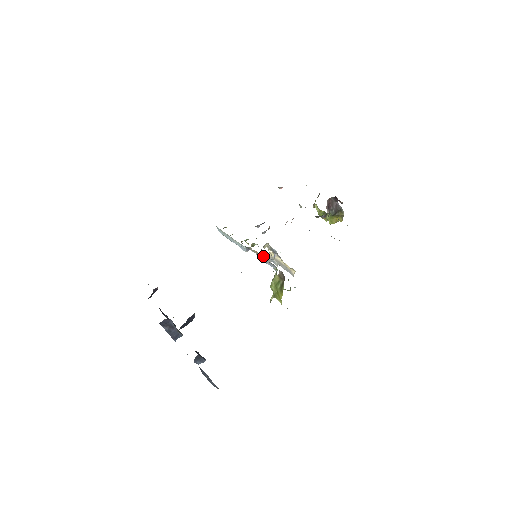
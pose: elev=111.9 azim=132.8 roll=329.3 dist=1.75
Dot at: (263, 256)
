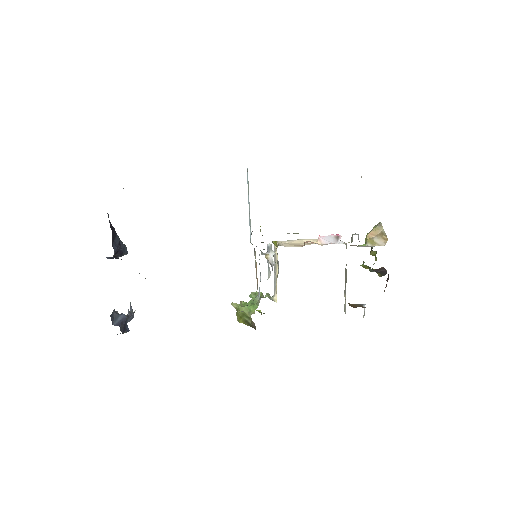
Dot at: occluded
